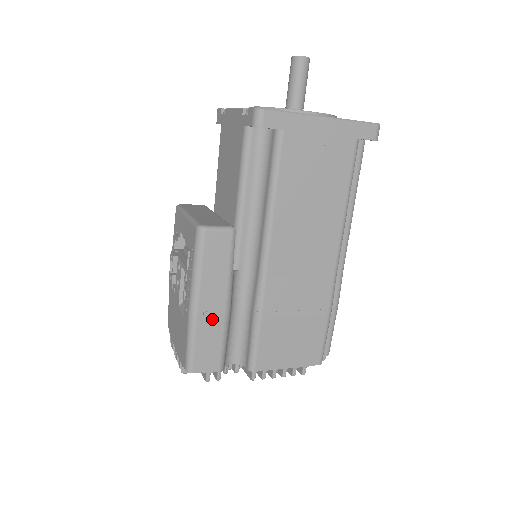
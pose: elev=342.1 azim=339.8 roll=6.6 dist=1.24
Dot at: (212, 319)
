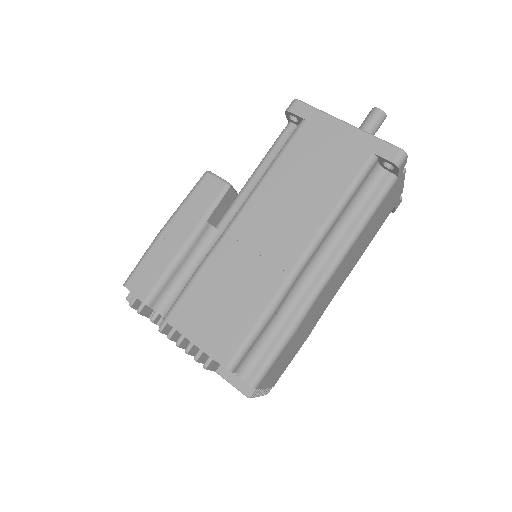
Dot at: (168, 247)
